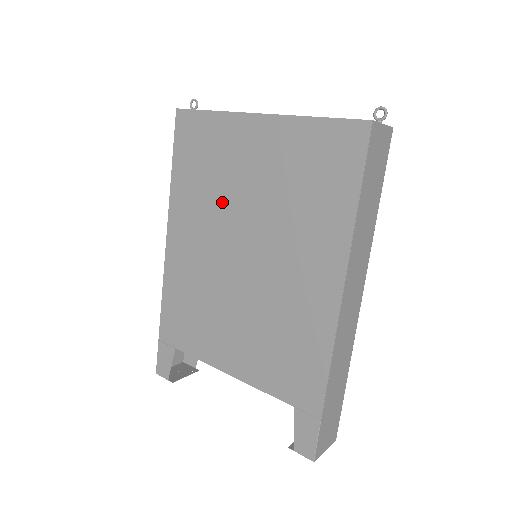
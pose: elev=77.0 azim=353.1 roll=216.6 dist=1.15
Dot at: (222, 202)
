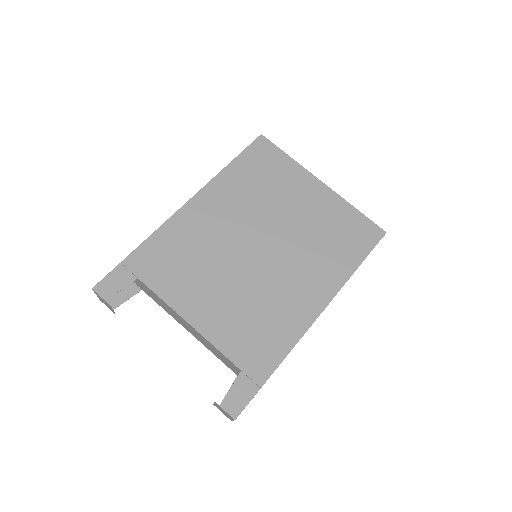
Dot at: (264, 207)
